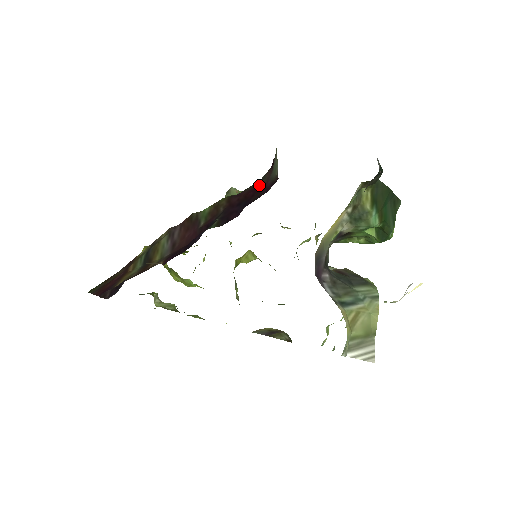
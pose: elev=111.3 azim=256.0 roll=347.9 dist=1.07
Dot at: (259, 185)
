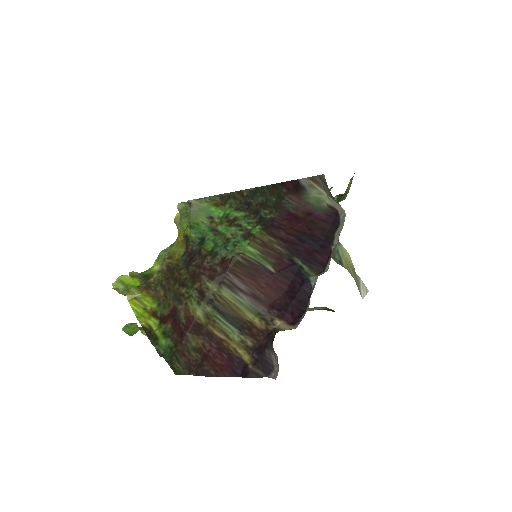
Dot at: (296, 213)
